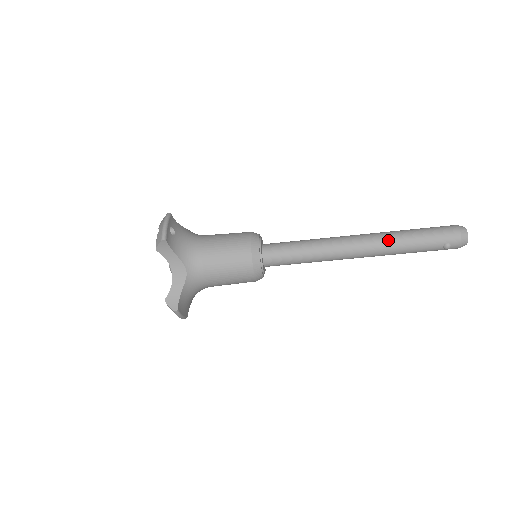
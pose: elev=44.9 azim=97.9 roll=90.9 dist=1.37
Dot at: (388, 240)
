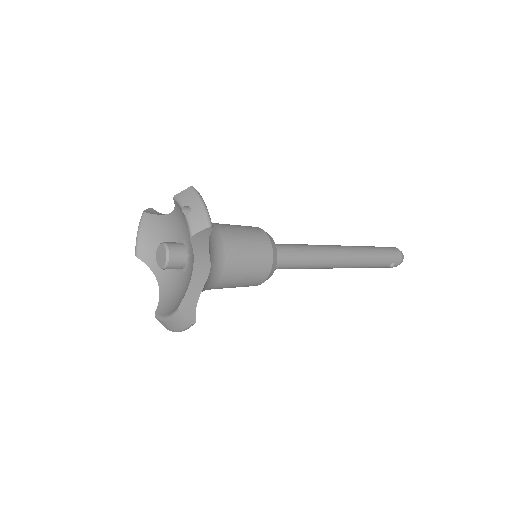
Dot at: (363, 255)
